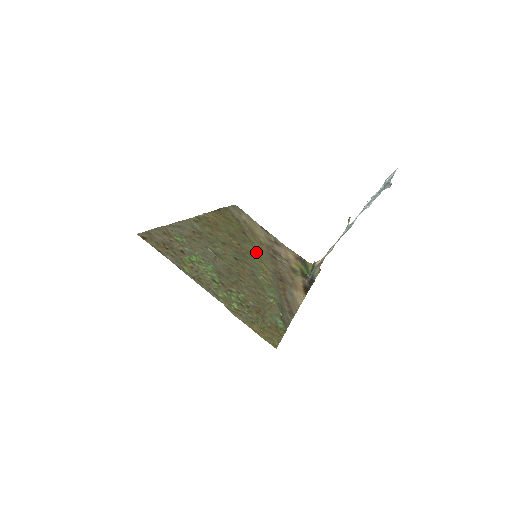
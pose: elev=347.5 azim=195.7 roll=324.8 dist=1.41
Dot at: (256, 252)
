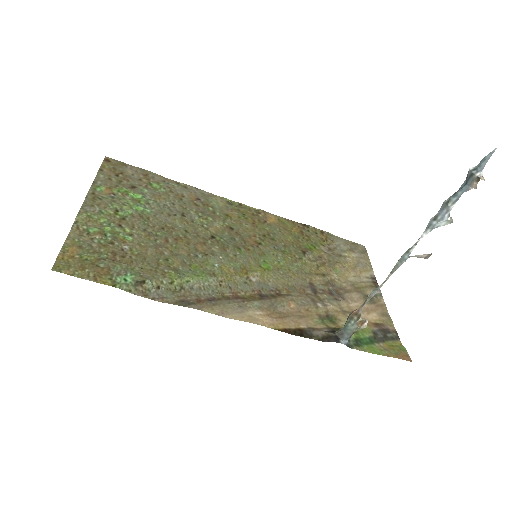
Dot at: (280, 264)
